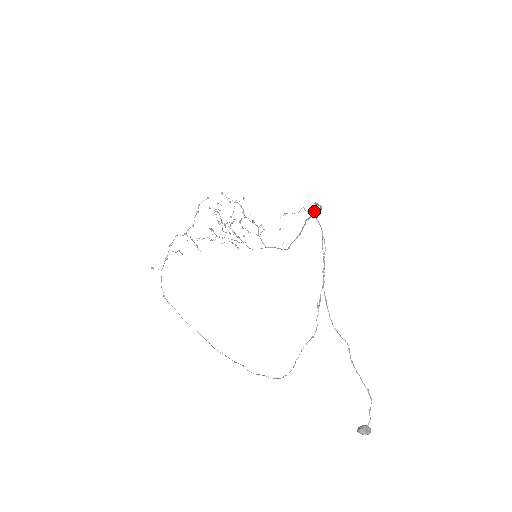
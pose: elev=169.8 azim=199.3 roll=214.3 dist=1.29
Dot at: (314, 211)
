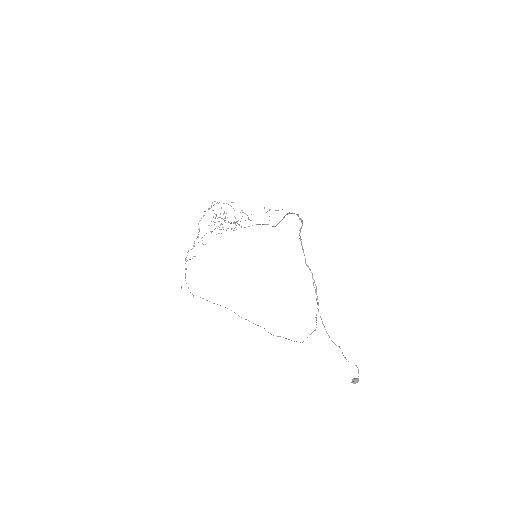
Dot at: occluded
